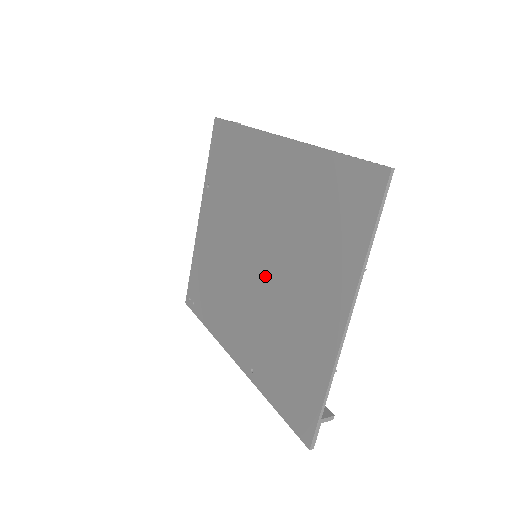
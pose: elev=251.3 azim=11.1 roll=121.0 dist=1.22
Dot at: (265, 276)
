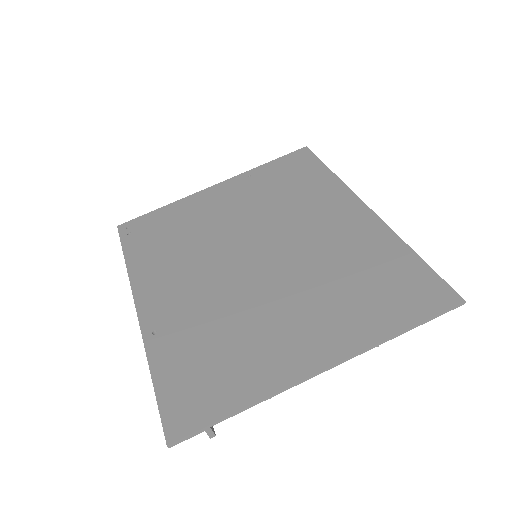
Dot at: (255, 276)
